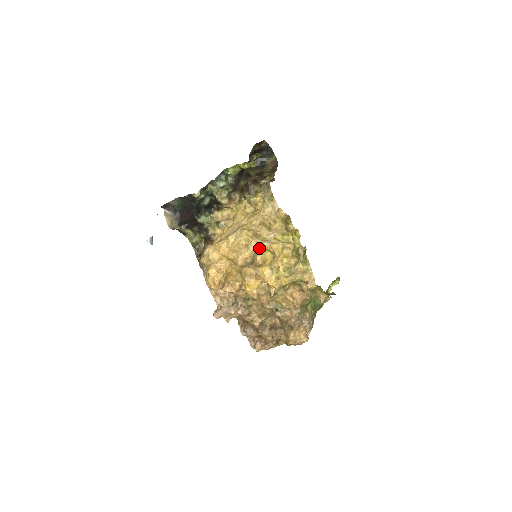
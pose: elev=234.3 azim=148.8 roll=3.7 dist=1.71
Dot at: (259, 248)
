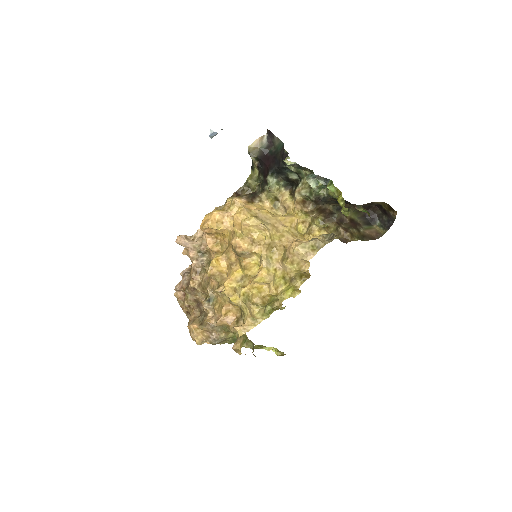
Dot at: (258, 256)
